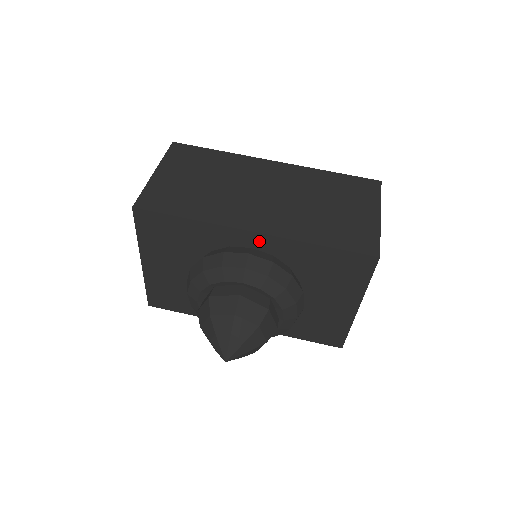
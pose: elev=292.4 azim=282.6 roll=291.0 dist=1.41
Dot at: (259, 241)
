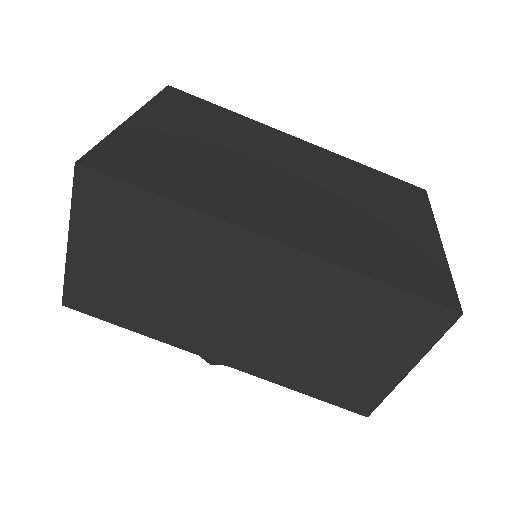
Dot at: occluded
